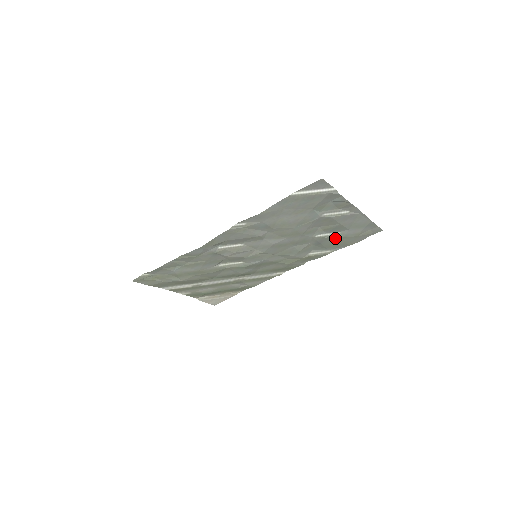
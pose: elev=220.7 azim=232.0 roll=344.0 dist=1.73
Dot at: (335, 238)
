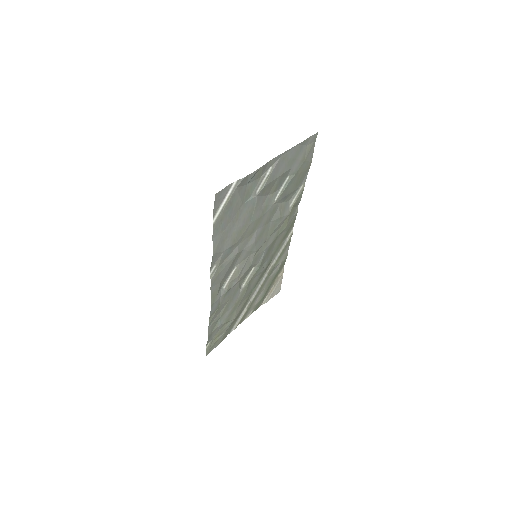
Dot at: (291, 182)
